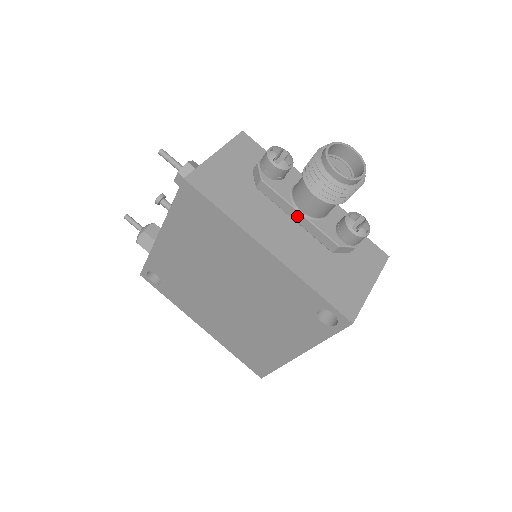
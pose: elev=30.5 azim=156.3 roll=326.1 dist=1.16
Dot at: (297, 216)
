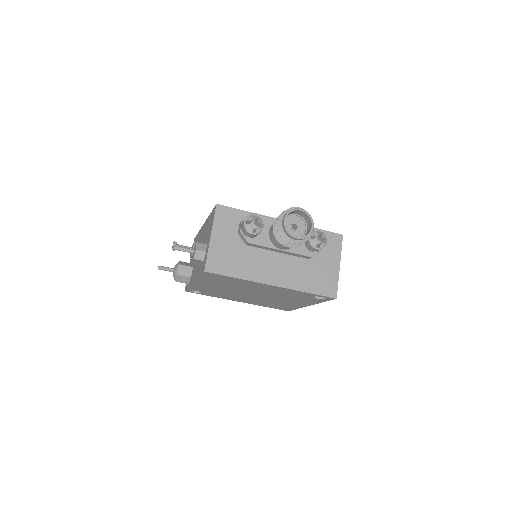
Dot at: (279, 251)
